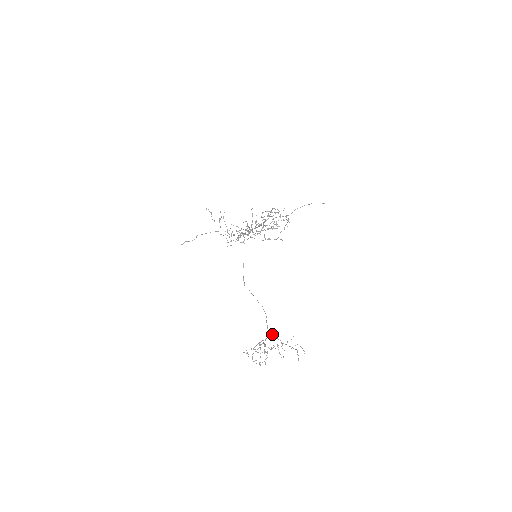
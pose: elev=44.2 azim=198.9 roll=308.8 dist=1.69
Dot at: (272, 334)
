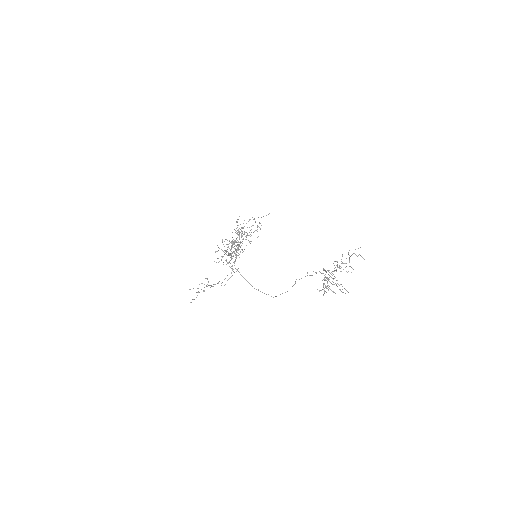
Dot at: occluded
